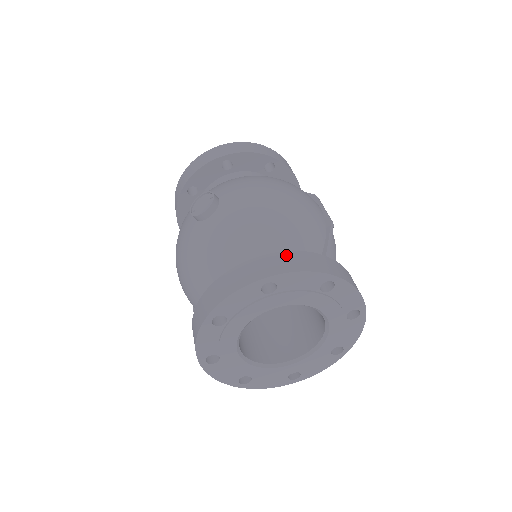
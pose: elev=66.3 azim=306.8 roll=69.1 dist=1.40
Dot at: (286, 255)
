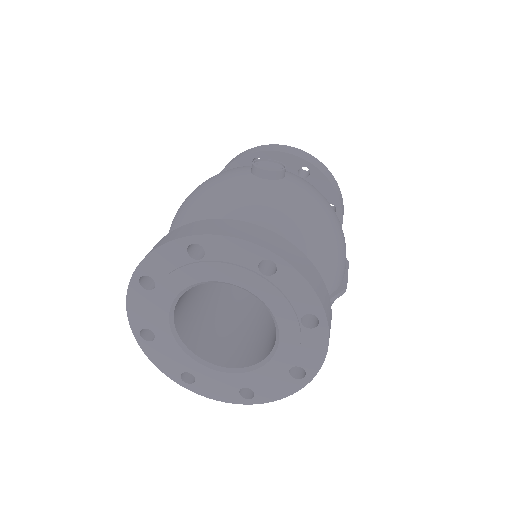
Dot at: (306, 260)
